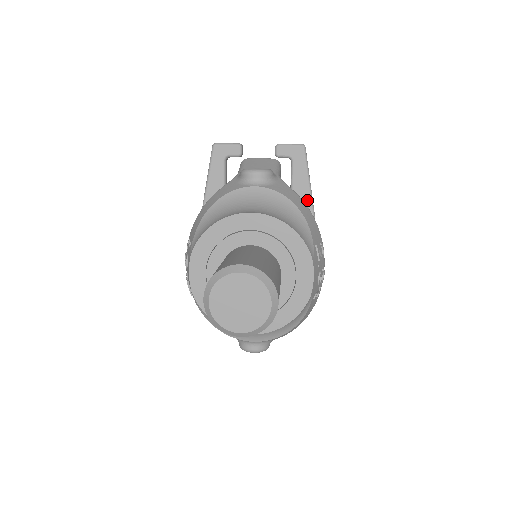
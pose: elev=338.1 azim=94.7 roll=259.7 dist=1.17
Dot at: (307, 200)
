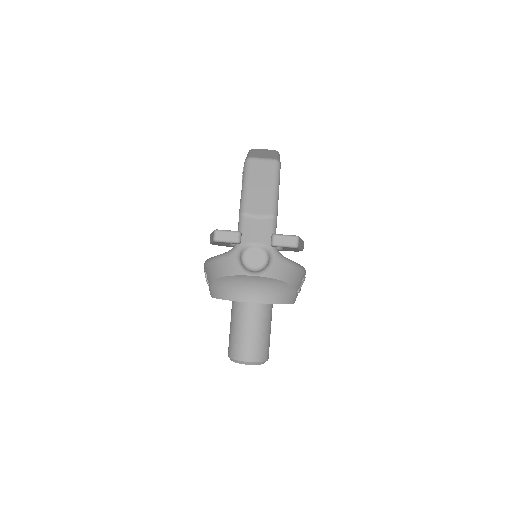
Dot at: (297, 250)
